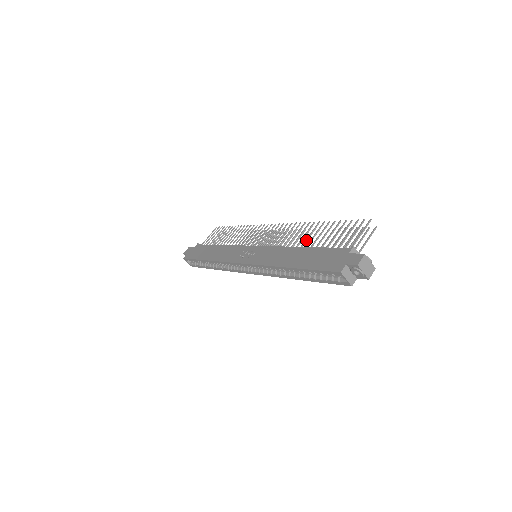
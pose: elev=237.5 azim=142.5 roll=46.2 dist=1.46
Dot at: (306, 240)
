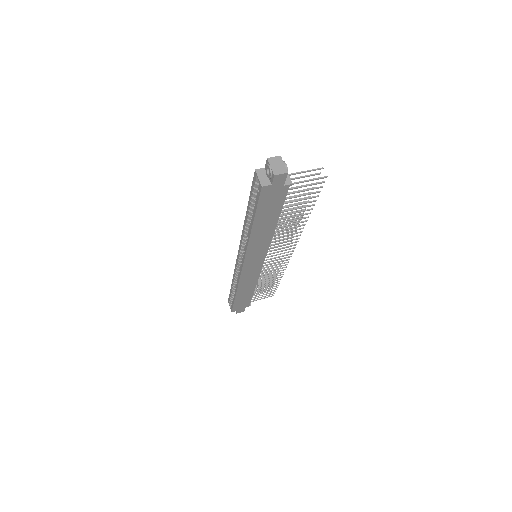
Dot at: (282, 214)
